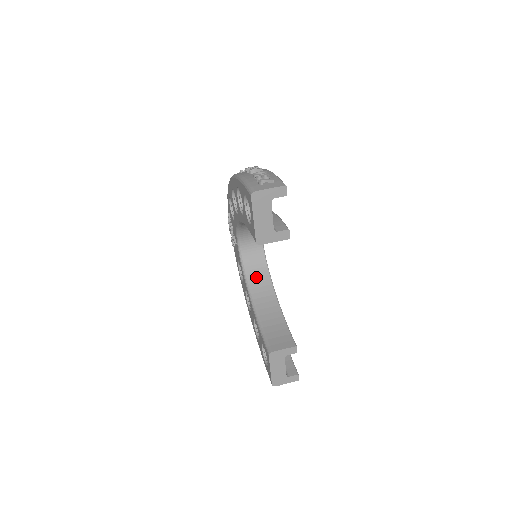
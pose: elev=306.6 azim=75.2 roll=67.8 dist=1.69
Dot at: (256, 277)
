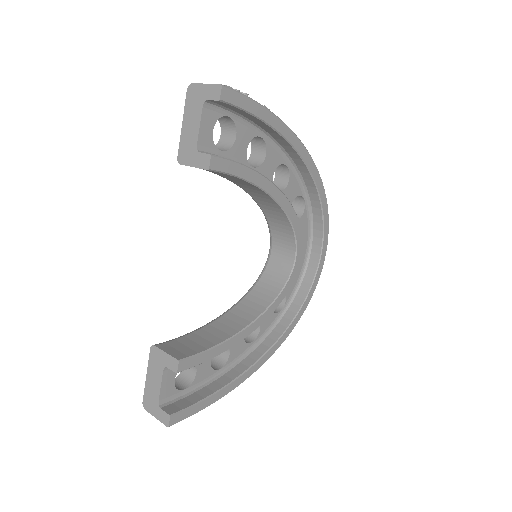
Dot at: (257, 296)
